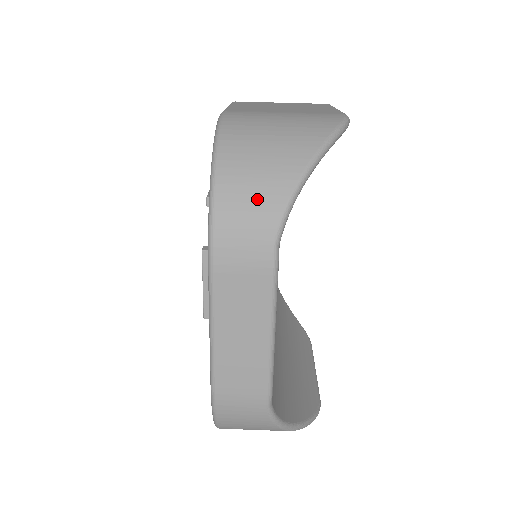
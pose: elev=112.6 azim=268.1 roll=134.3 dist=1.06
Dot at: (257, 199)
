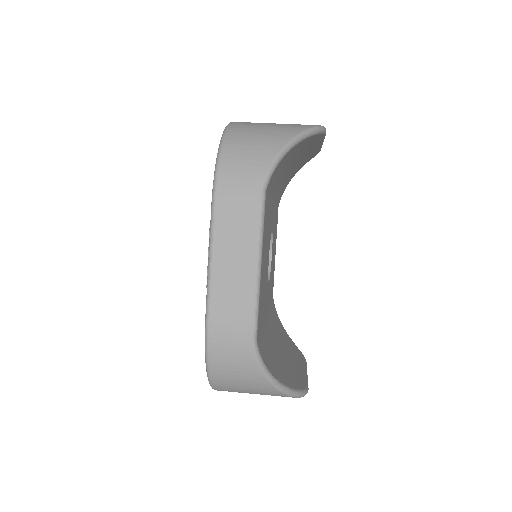
Dot at: (251, 158)
